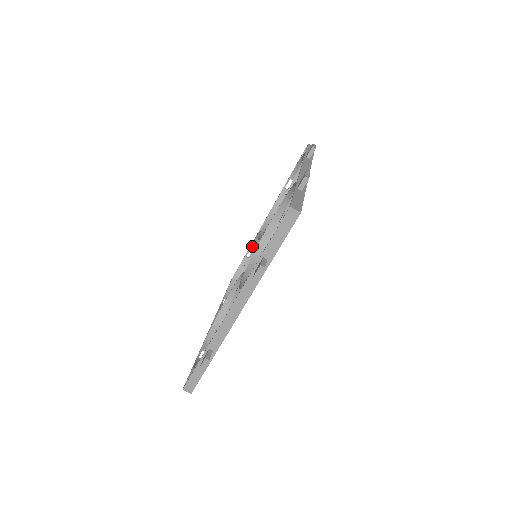
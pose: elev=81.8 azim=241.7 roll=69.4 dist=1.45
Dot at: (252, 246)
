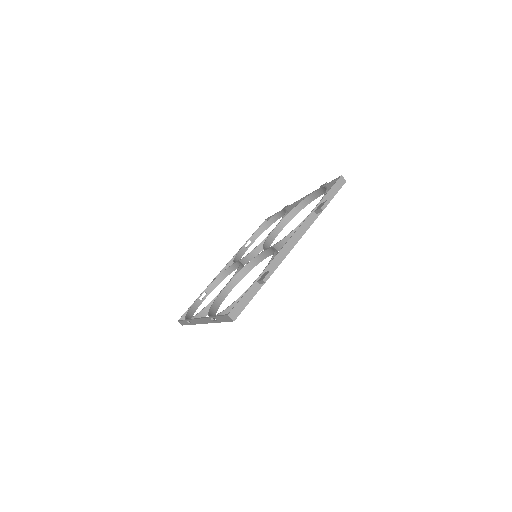
Dot at: (207, 289)
